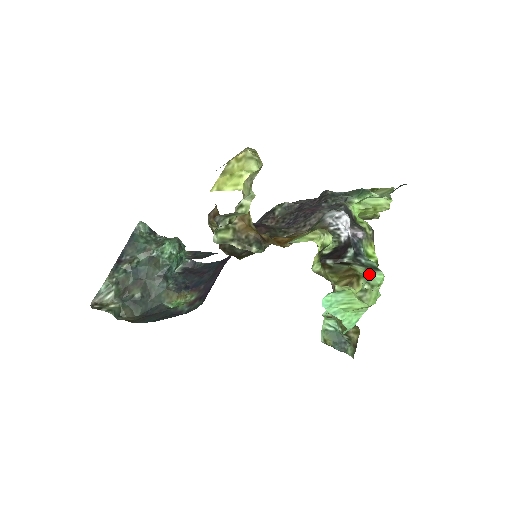
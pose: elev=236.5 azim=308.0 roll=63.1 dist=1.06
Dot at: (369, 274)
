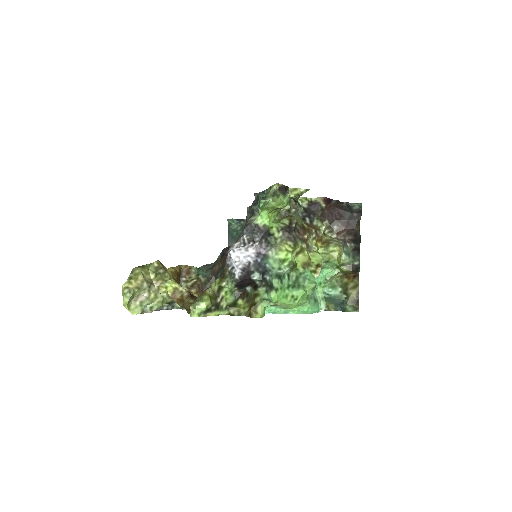
Dot at: (266, 296)
